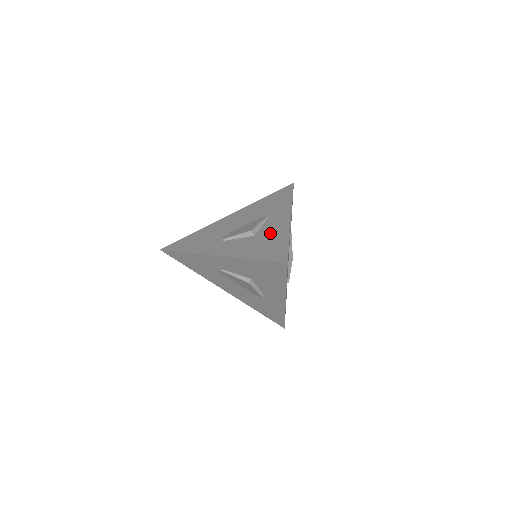
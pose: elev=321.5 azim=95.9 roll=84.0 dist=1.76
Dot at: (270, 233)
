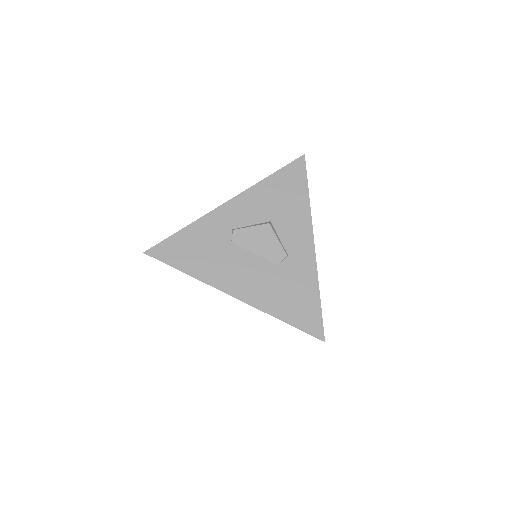
Dot at: occluded
